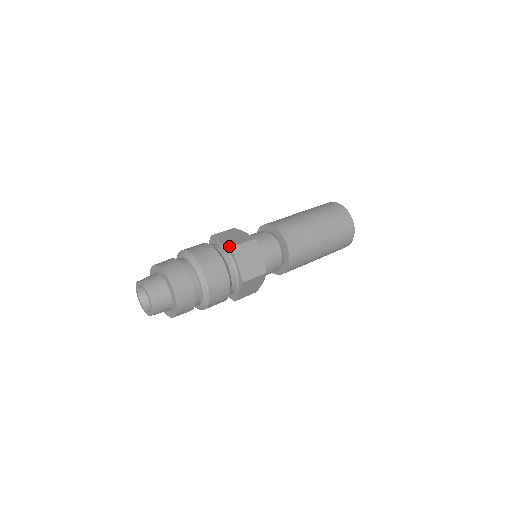
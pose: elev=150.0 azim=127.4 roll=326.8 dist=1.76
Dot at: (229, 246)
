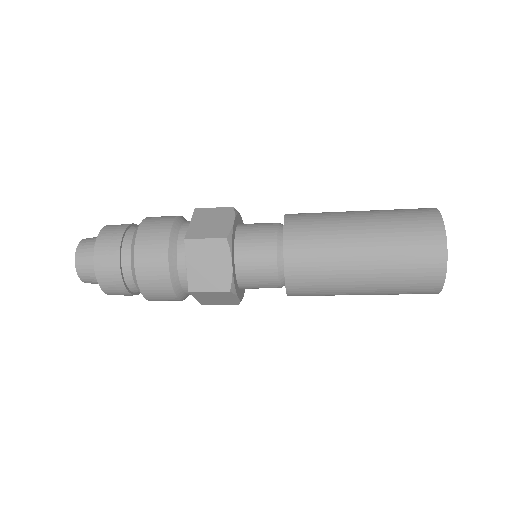
Dot at: (185, 236)
